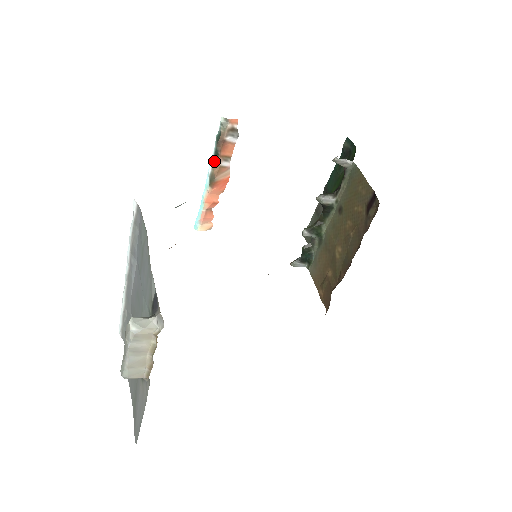
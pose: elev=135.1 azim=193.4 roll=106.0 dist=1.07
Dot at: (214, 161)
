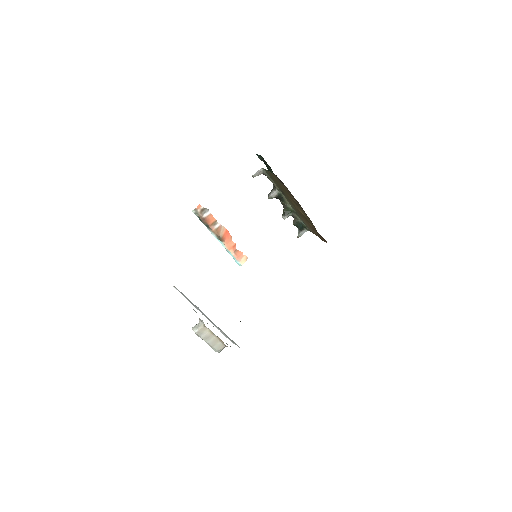
Dot at: (211, 230)
